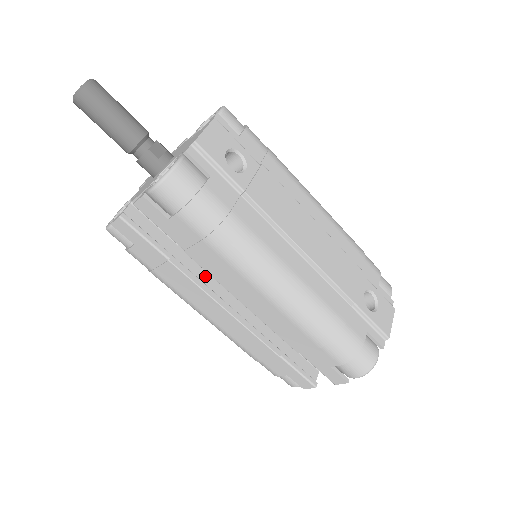
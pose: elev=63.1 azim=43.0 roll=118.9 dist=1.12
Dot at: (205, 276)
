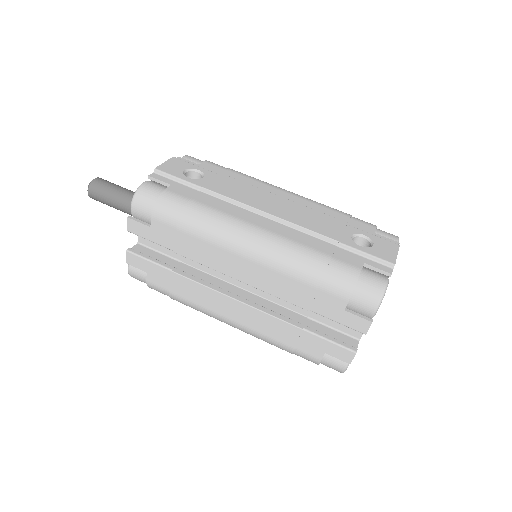
Dot at: (210, 279)
